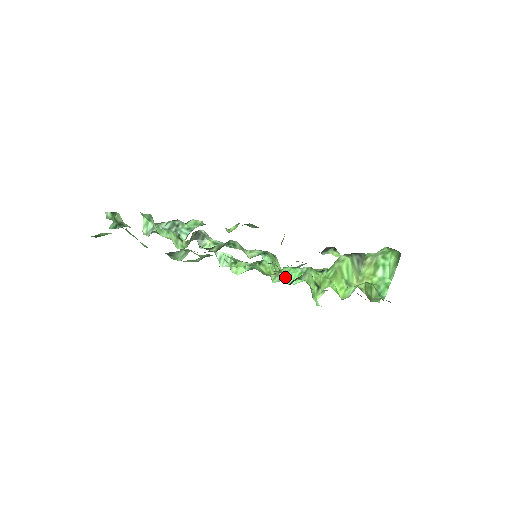
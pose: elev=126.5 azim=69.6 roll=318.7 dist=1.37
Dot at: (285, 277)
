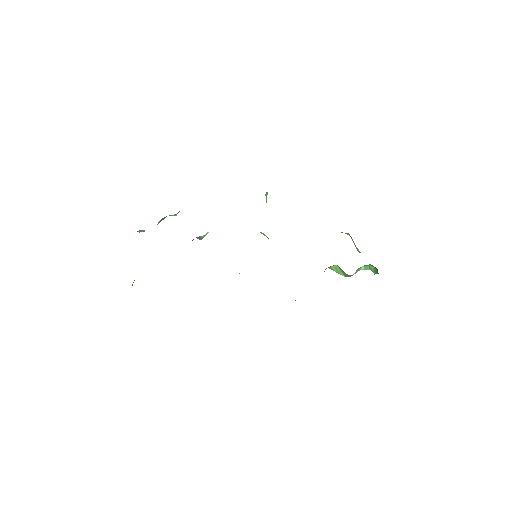
Dot at: occluded
